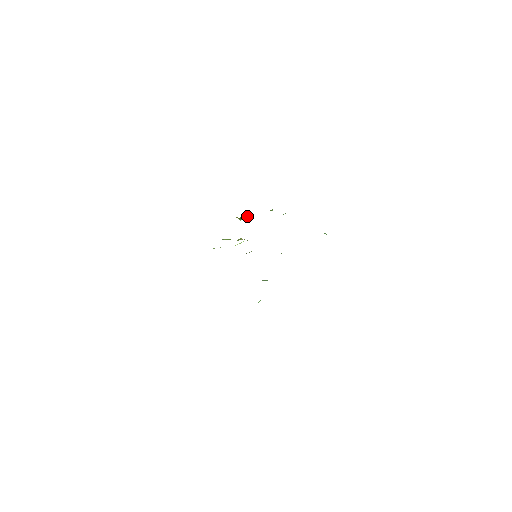
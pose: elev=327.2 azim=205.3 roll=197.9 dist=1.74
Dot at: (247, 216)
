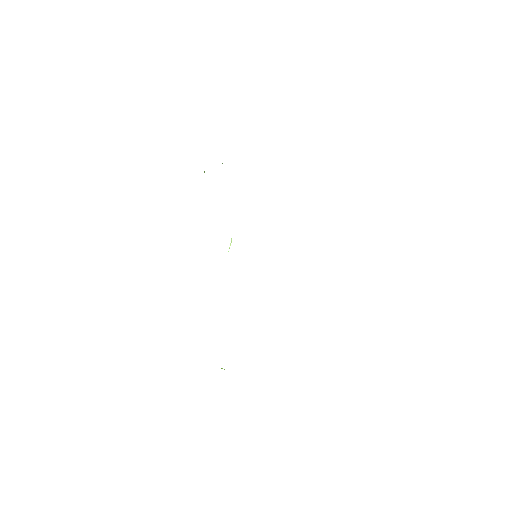
Dot at: occluded
